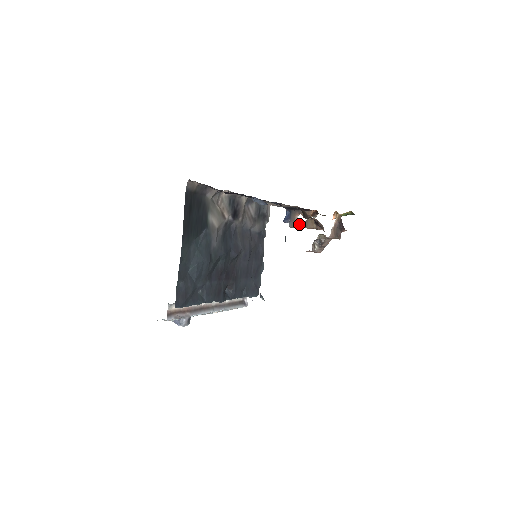
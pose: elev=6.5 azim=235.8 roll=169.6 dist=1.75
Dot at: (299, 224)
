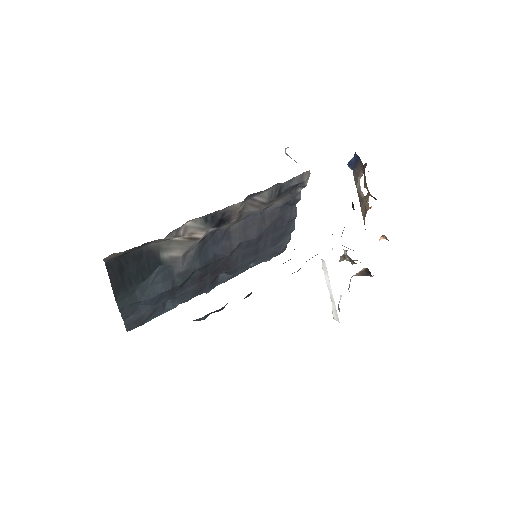
Dot at: (359, 188)
